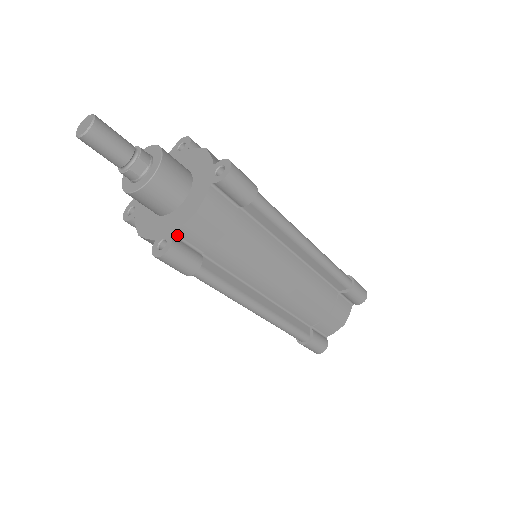
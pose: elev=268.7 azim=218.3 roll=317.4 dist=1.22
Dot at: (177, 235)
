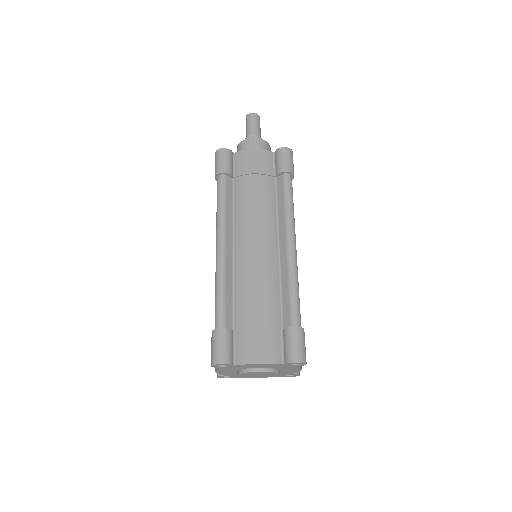
Dot at: (235, 156)
